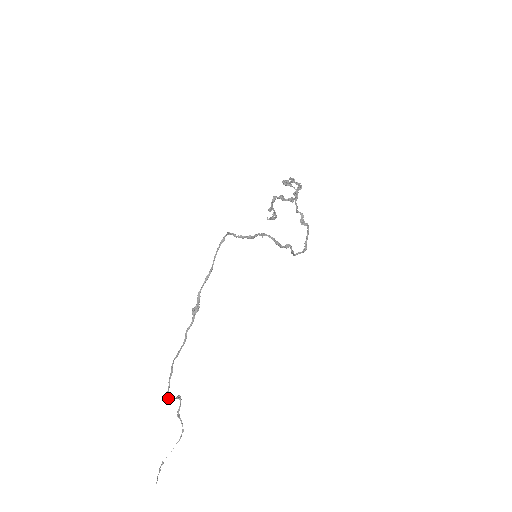
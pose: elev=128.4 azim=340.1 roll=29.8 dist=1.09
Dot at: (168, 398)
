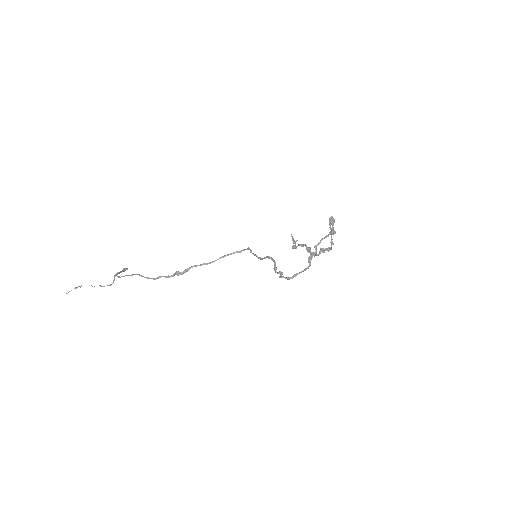
Dot at: (117, 276)
